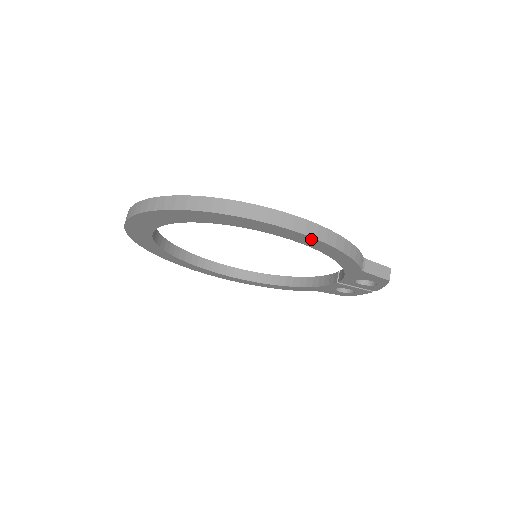
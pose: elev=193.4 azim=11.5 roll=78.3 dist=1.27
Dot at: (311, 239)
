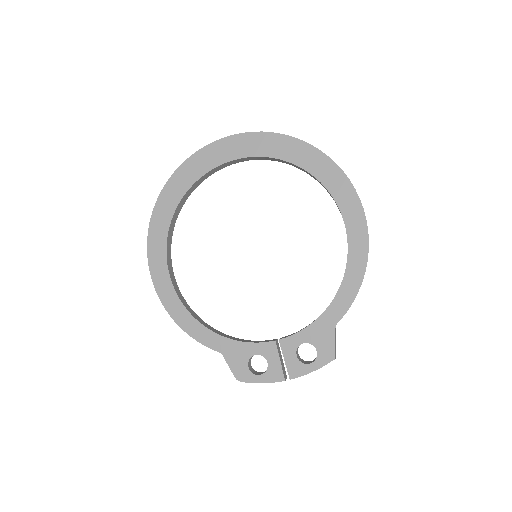
Dot at: (365, 249)
